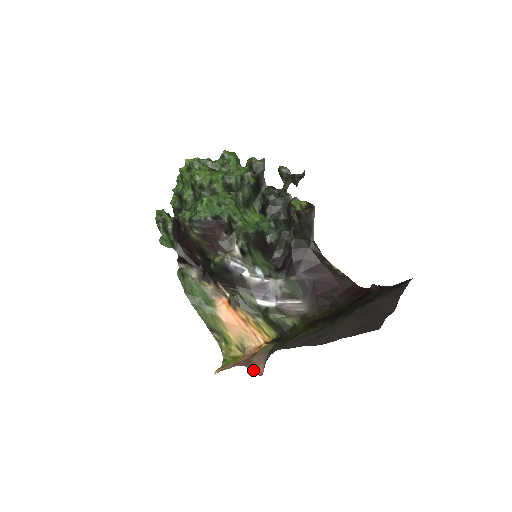
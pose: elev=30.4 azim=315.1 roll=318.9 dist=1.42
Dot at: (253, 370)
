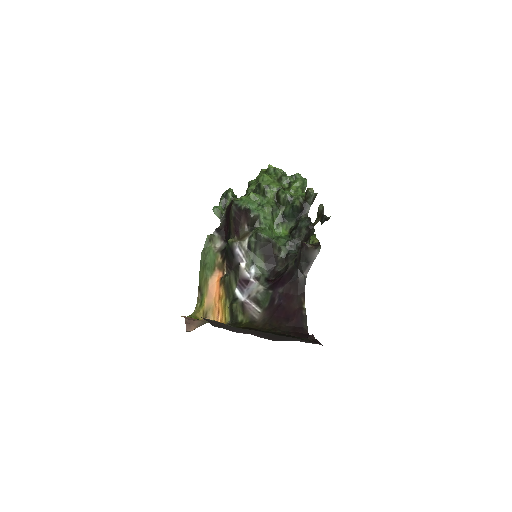
Dot at: (186, 325)
